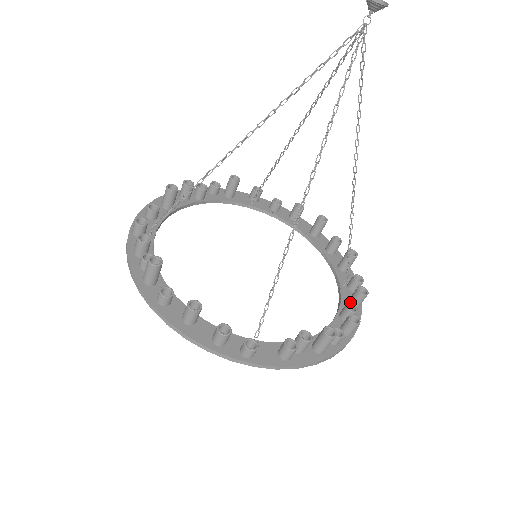
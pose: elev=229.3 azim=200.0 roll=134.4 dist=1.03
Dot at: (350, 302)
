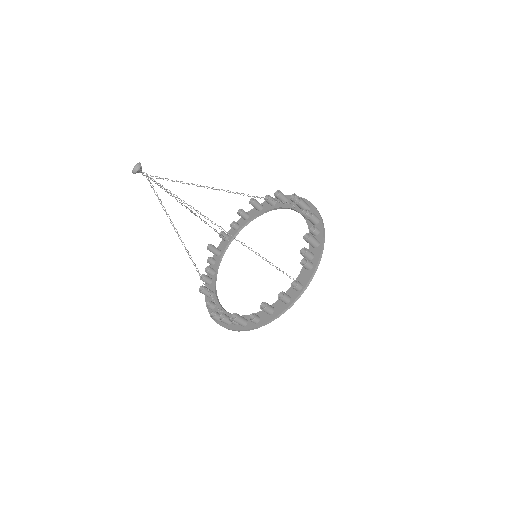
Dot at: occluded
